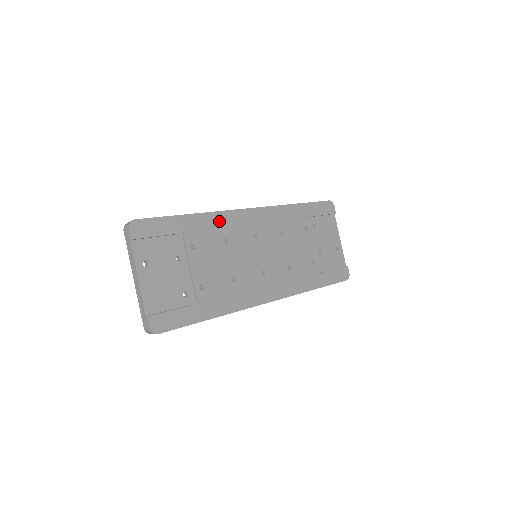
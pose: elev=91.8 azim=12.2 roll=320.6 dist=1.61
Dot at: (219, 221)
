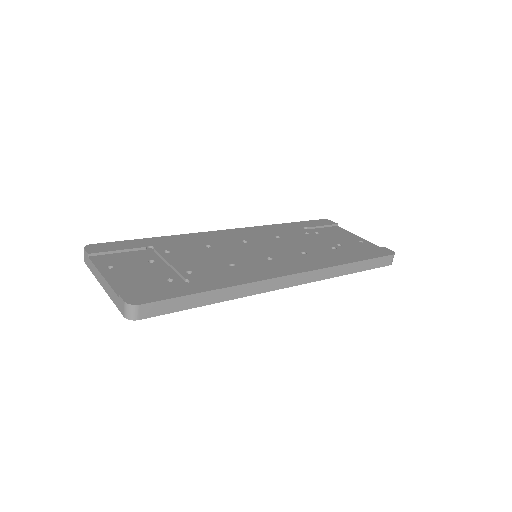
Dot at: (193, 238)
